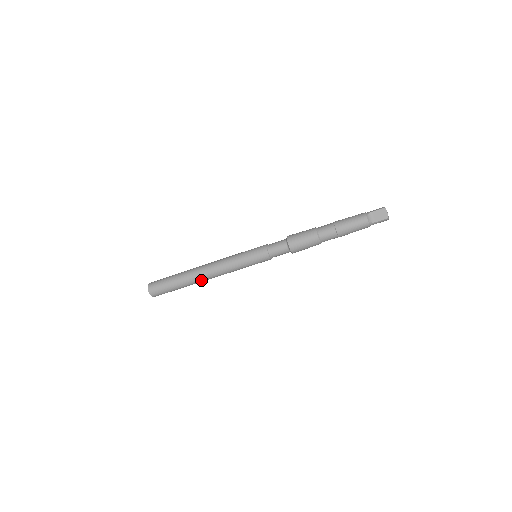
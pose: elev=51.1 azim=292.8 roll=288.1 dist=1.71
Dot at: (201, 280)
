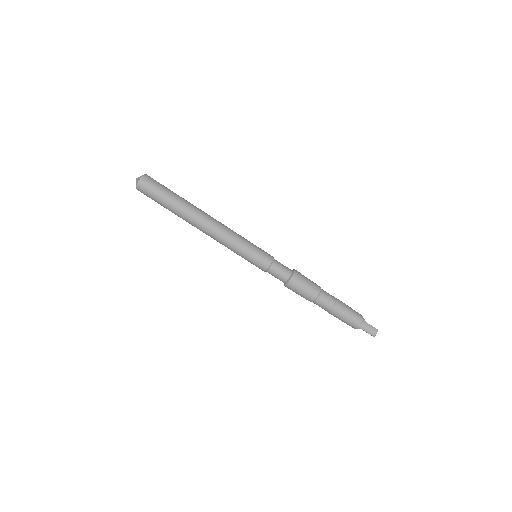
Dot at: (200, 214)
